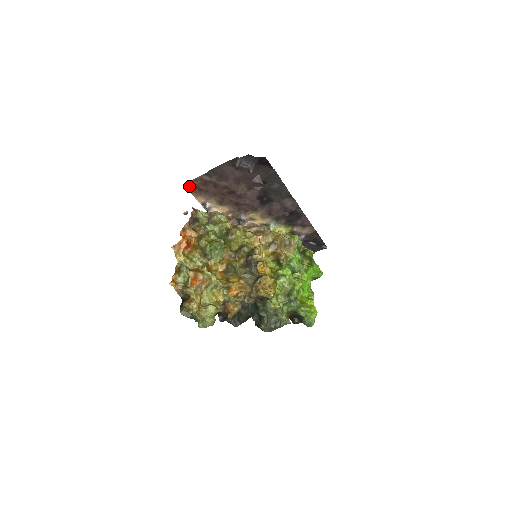
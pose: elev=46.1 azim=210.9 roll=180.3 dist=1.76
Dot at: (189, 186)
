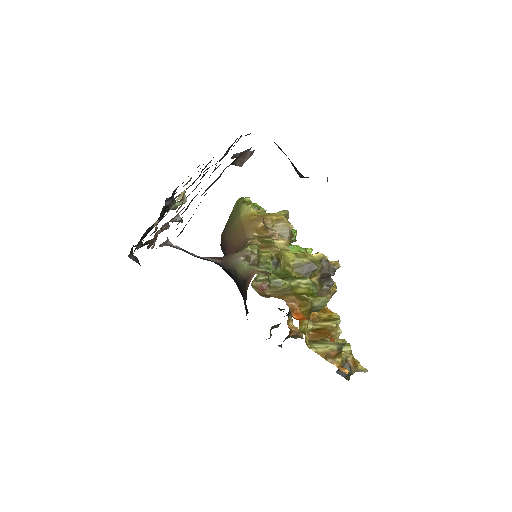
Dot at: occluded
